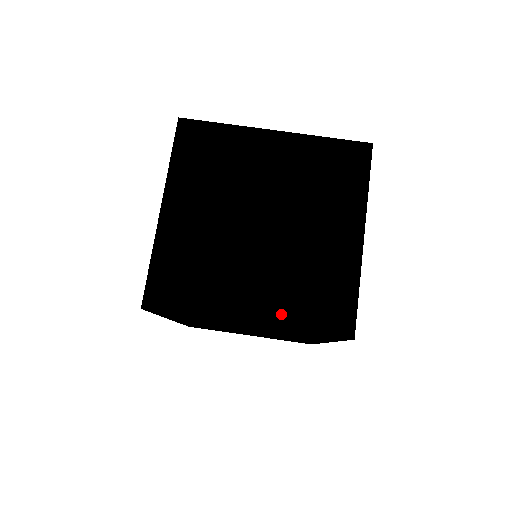
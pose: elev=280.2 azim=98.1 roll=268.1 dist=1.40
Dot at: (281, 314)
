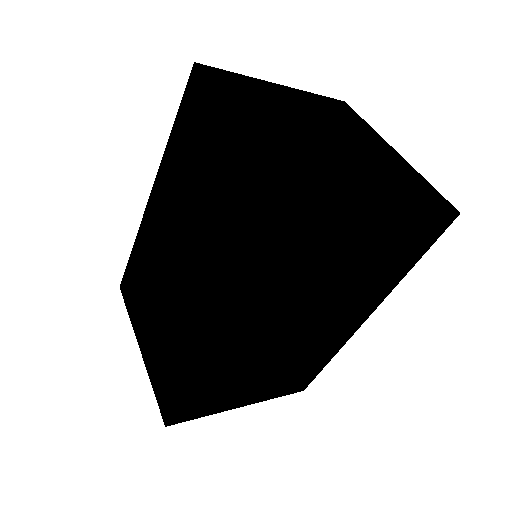
Dot at: (268, 145)
